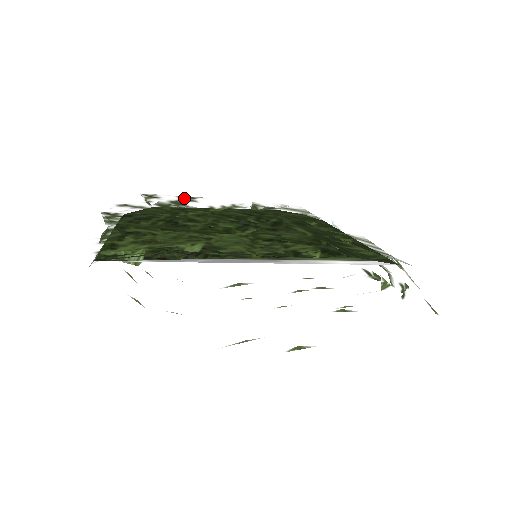
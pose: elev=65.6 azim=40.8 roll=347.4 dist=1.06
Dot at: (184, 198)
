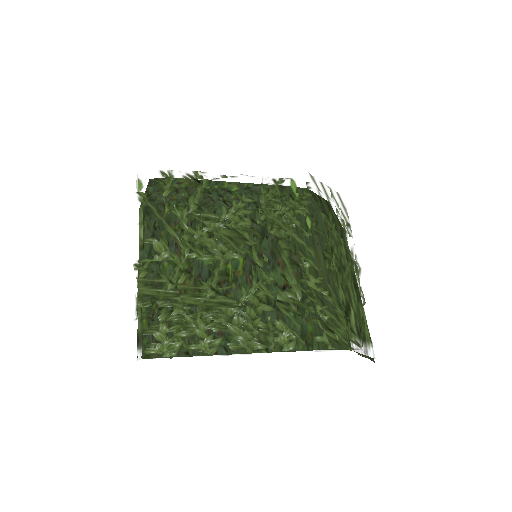
Dot at: (198, 186)
